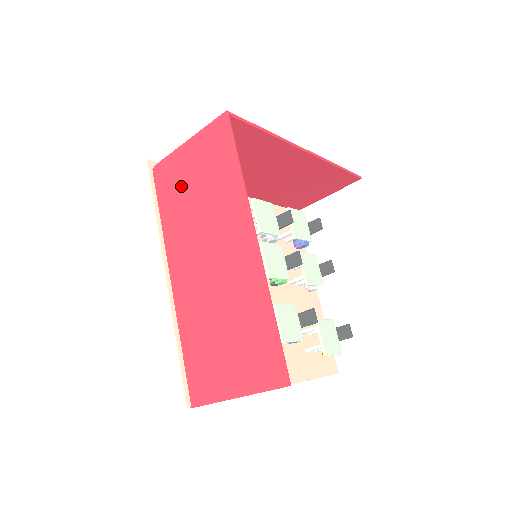
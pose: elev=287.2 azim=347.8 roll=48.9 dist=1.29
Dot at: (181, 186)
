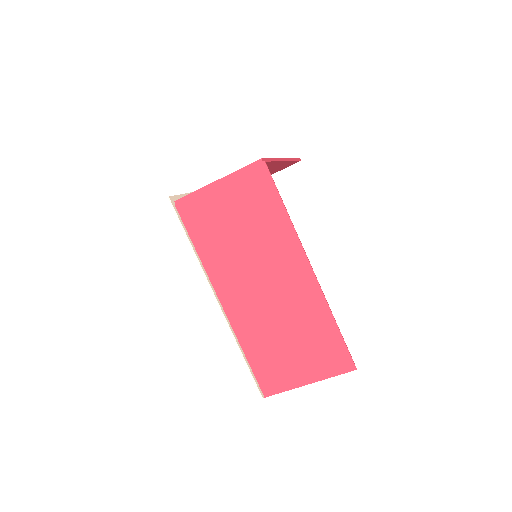
Dot at: (218, 224)
